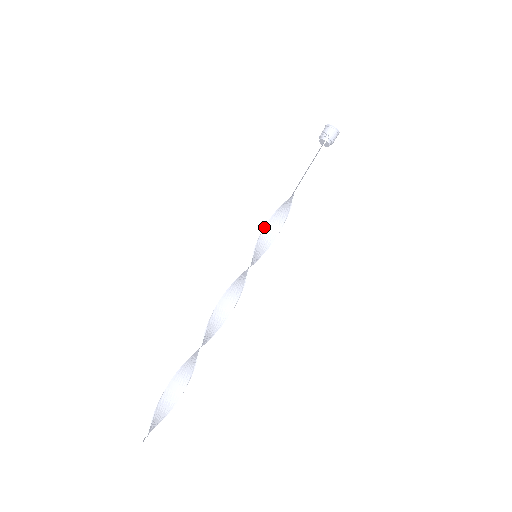
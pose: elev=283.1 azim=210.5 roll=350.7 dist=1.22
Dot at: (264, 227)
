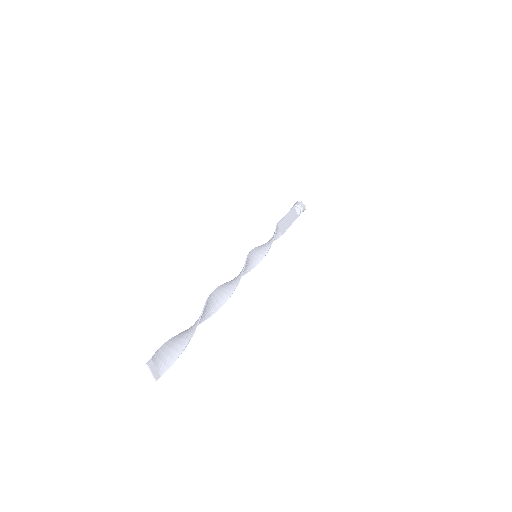
Dot at: (260, 246)
